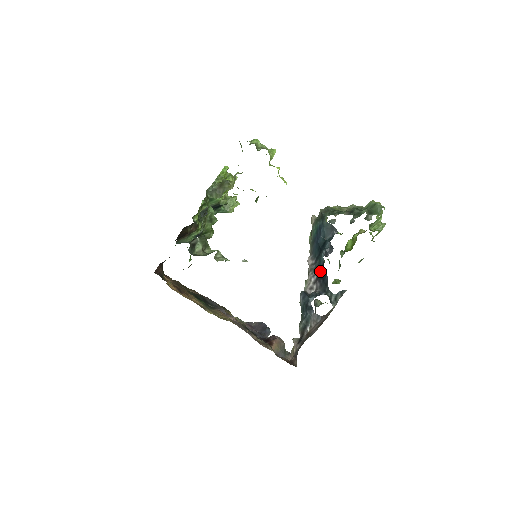
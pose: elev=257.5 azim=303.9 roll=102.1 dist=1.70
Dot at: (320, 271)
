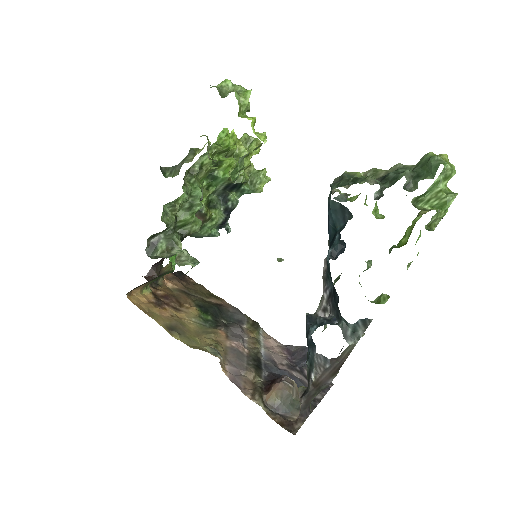
Dot at: (332, 283)
